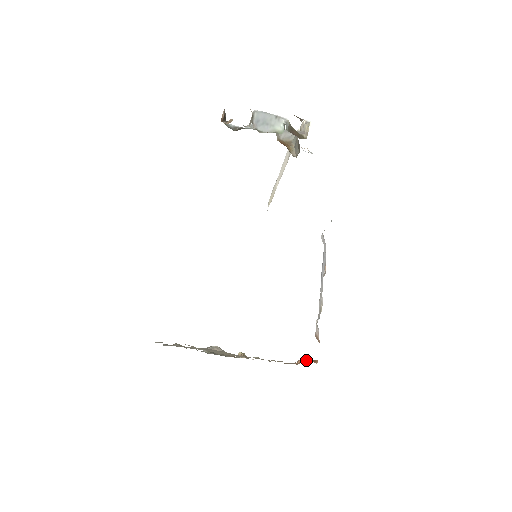
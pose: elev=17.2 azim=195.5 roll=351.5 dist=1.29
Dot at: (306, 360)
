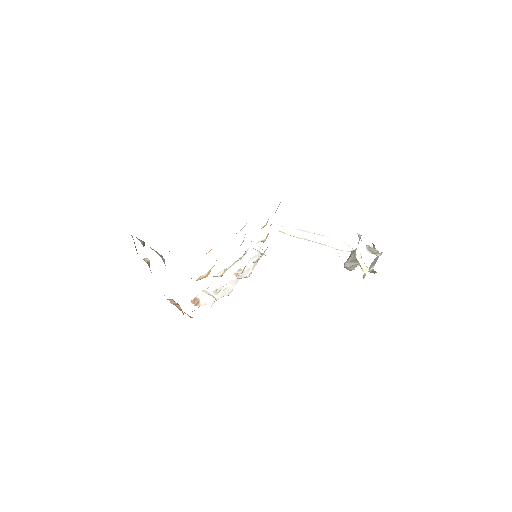
Dot at: occluded
